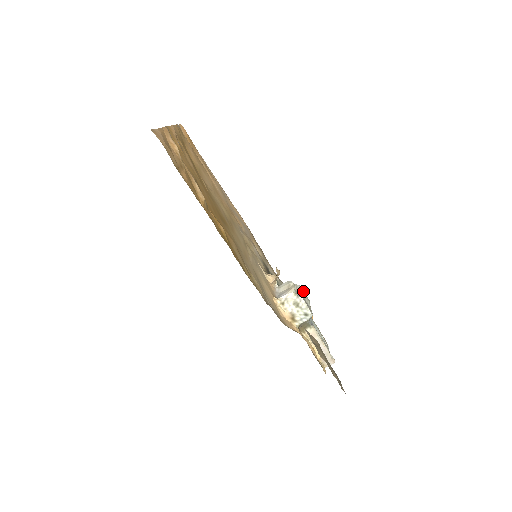
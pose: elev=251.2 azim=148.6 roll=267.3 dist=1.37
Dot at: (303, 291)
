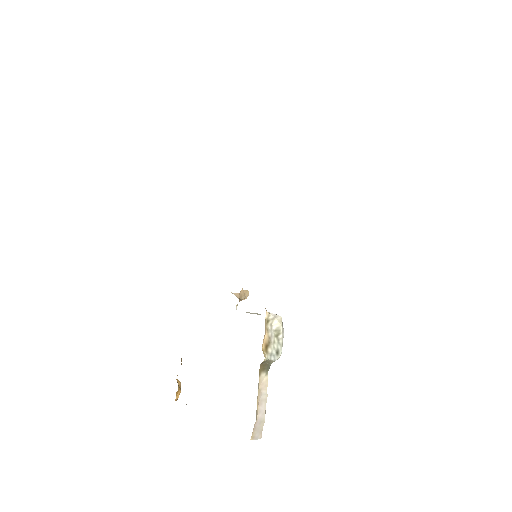
Dot at: occluded
